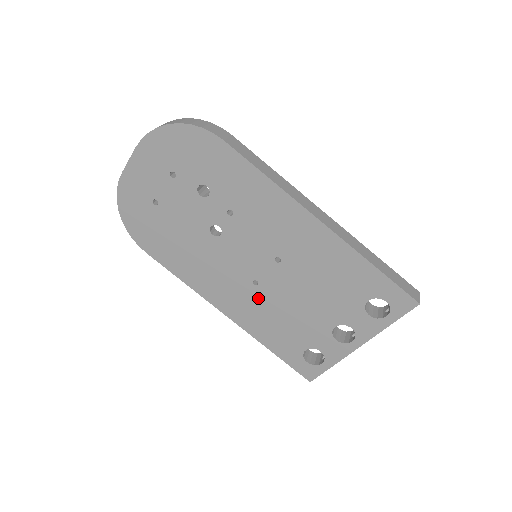
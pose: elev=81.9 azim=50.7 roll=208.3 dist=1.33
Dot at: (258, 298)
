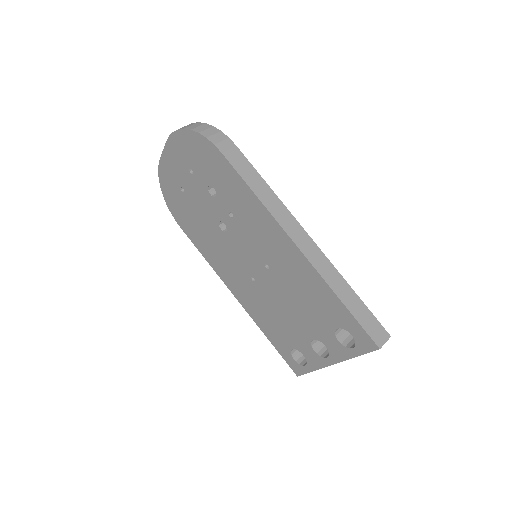
Dot at: (256, 292)
